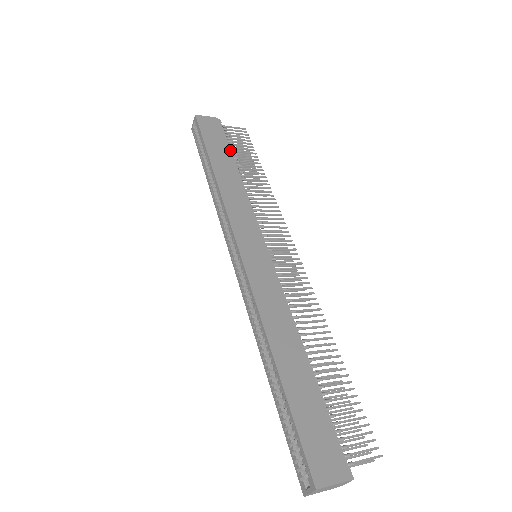
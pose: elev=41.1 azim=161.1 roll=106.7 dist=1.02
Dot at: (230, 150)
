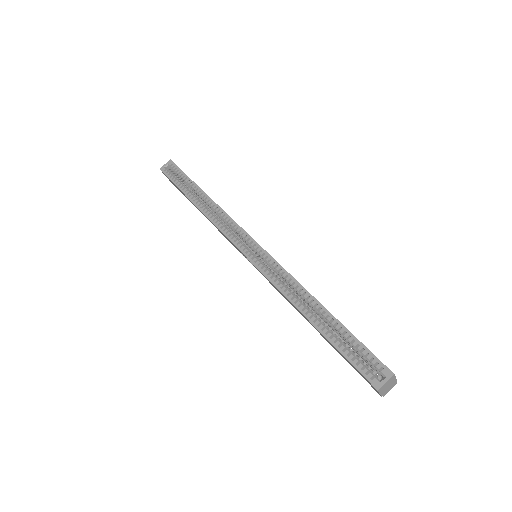
Dot at: occluded
